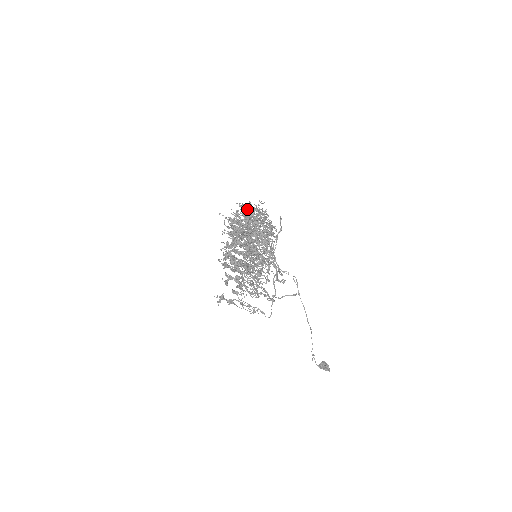
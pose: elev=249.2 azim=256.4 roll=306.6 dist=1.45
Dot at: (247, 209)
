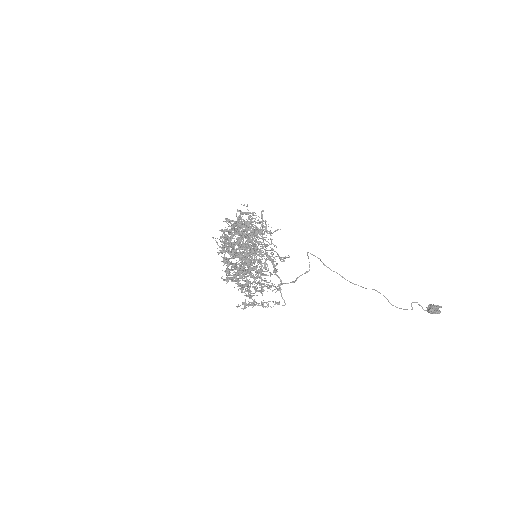
Dot at: occluded
